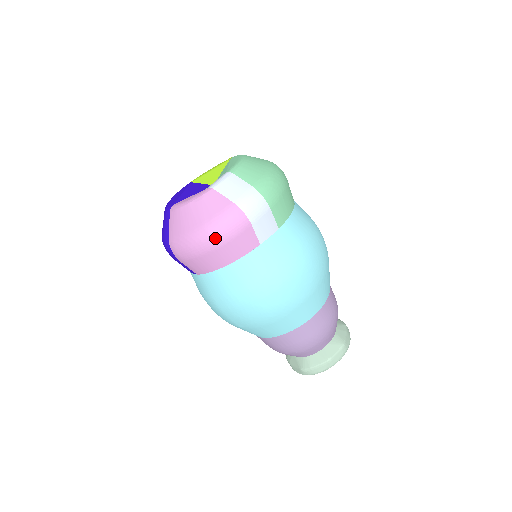
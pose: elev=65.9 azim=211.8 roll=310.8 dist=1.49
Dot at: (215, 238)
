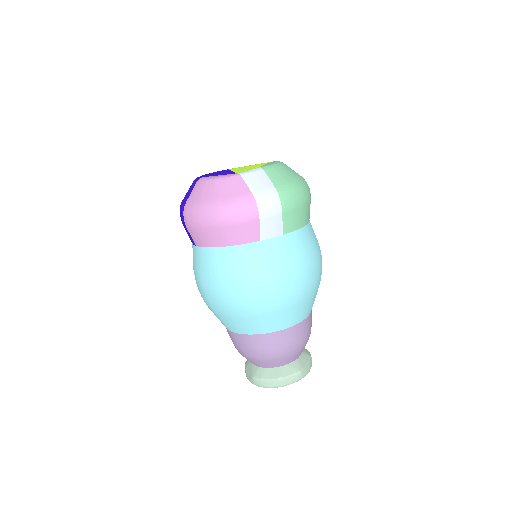
Dot at: (223, 217)
